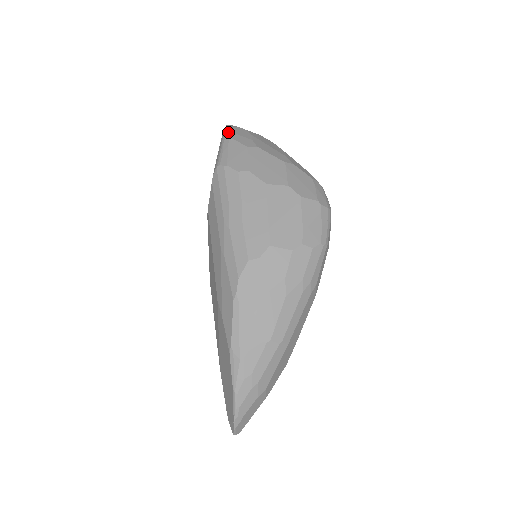
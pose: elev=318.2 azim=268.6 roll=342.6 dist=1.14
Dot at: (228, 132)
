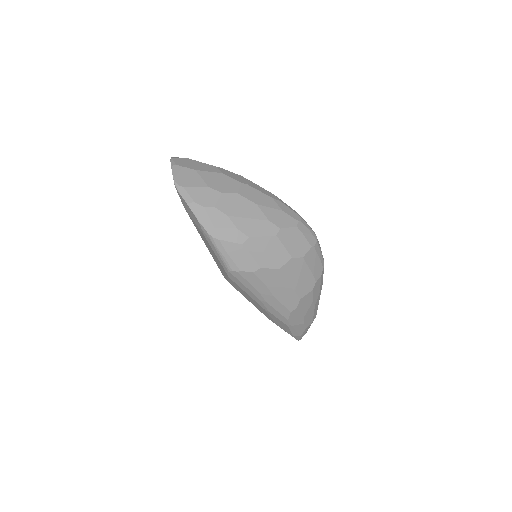
Dot at: (209, 230)
